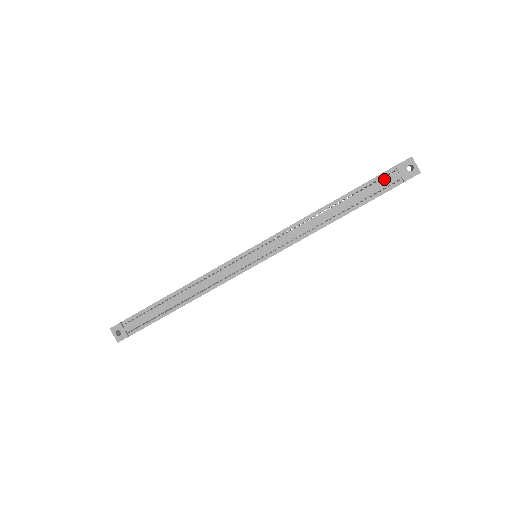
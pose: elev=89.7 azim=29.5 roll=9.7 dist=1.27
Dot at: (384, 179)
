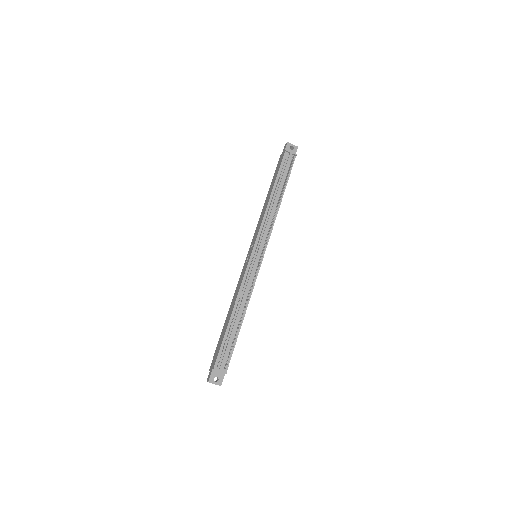
Dot at: (286, 161)
